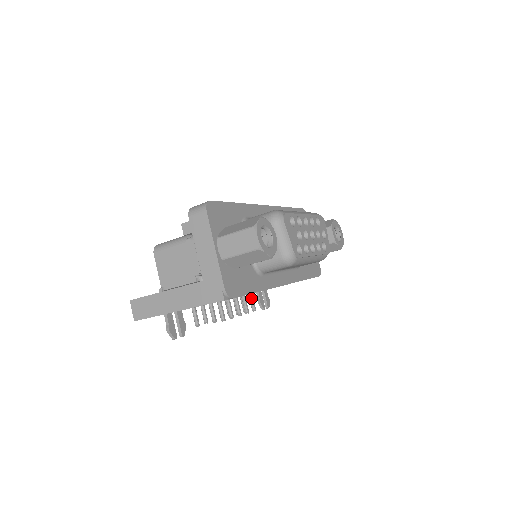
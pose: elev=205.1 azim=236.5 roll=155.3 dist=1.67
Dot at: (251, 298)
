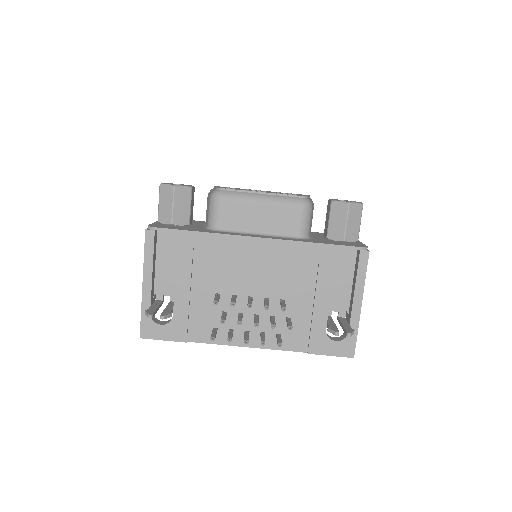
Dot at: (281, 303)
